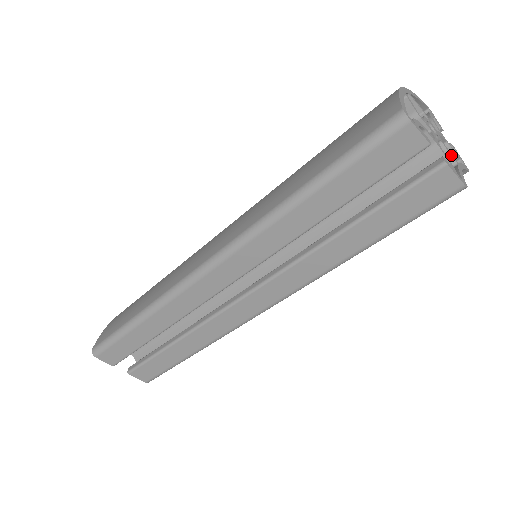
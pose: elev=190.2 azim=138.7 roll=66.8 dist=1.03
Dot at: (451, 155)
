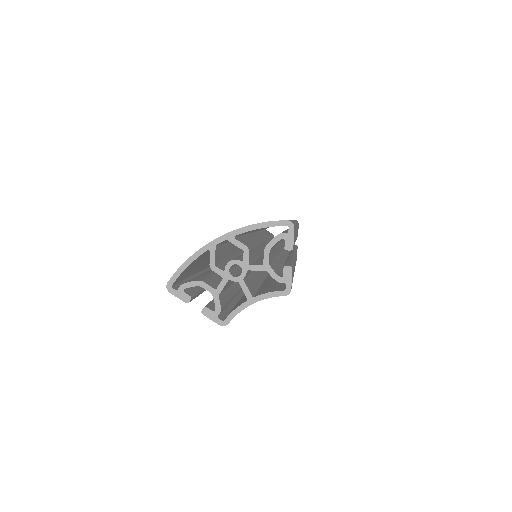
Dot at: (244, 293)
